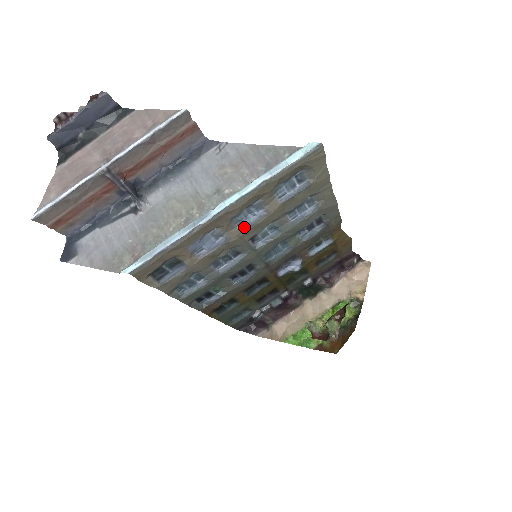
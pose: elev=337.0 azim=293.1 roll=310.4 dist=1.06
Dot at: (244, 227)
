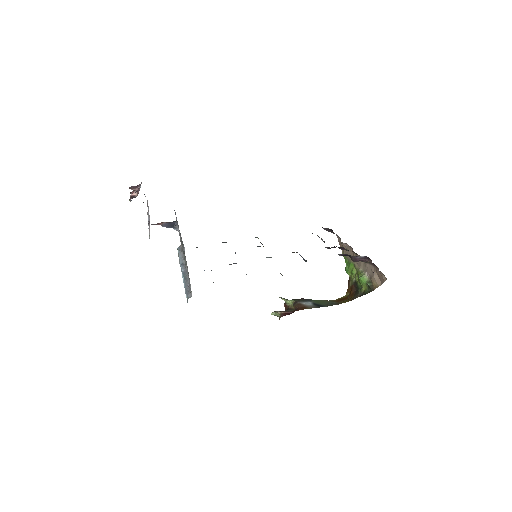
Dot at: occluded
